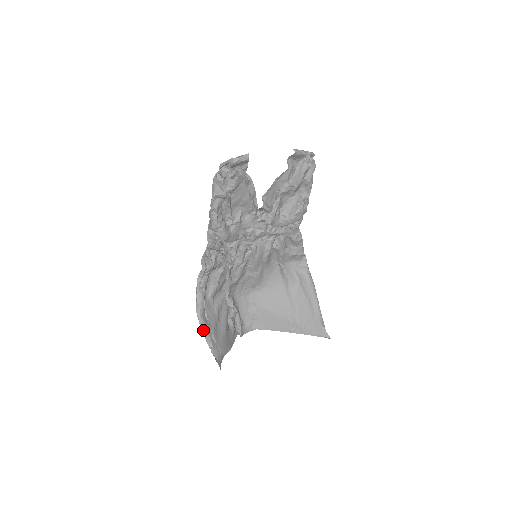
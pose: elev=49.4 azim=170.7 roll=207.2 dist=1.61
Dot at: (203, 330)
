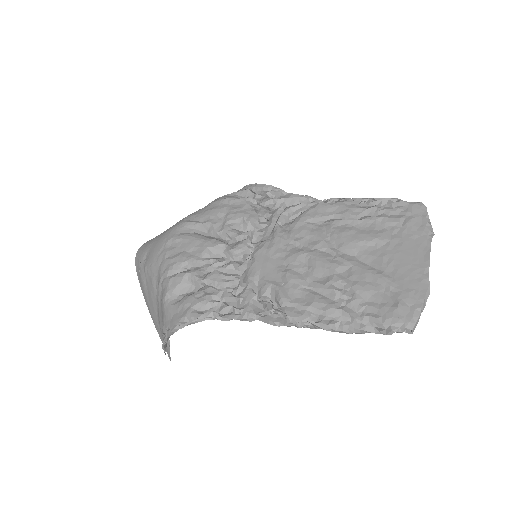
Dot at: (165, 344)
